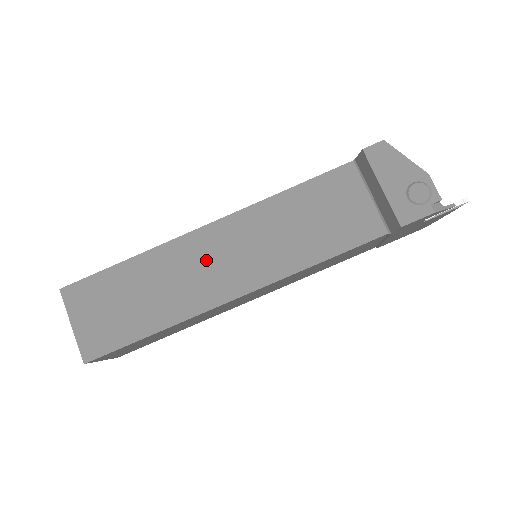
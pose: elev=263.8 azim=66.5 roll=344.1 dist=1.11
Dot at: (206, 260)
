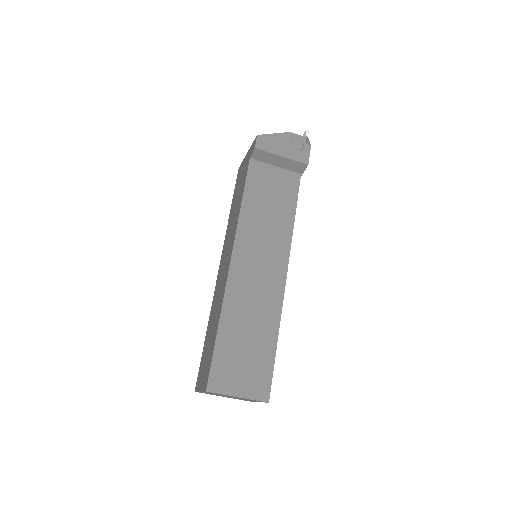
Dot at: (252, 278)
